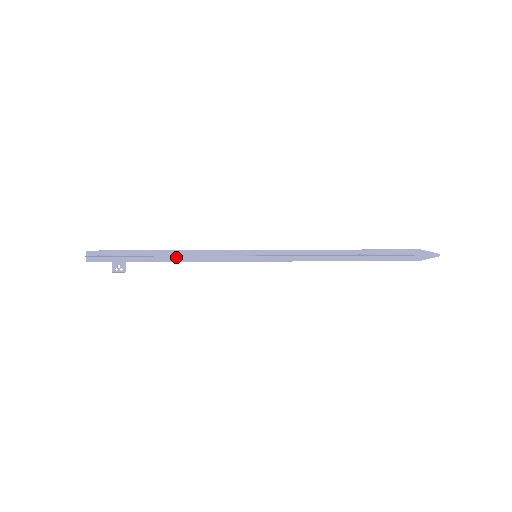
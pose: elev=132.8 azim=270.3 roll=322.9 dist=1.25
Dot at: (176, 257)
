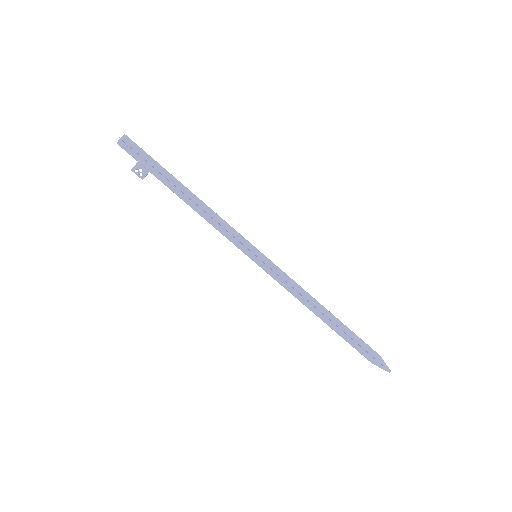
Dot at: (193, 203)
